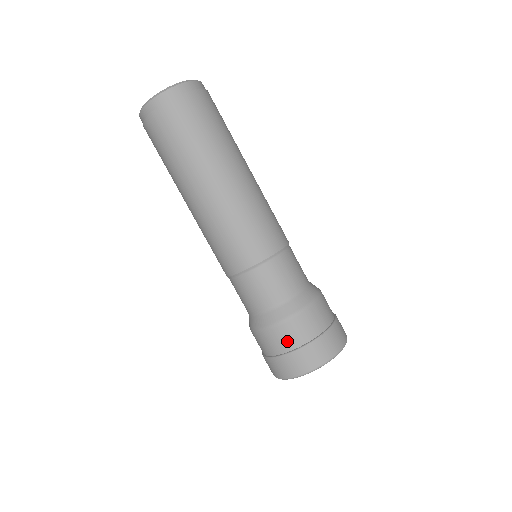
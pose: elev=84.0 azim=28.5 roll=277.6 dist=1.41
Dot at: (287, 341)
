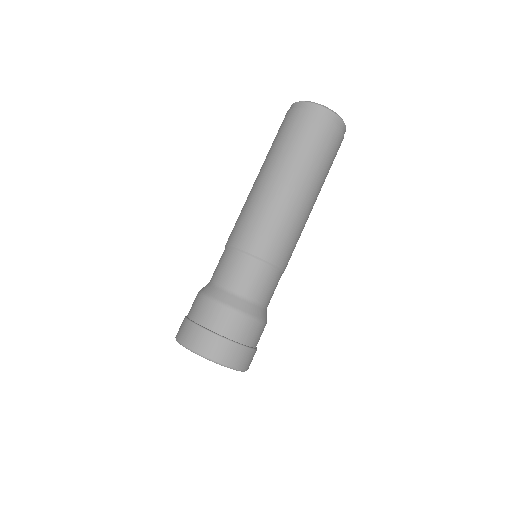
Dot at: (191, 308)
